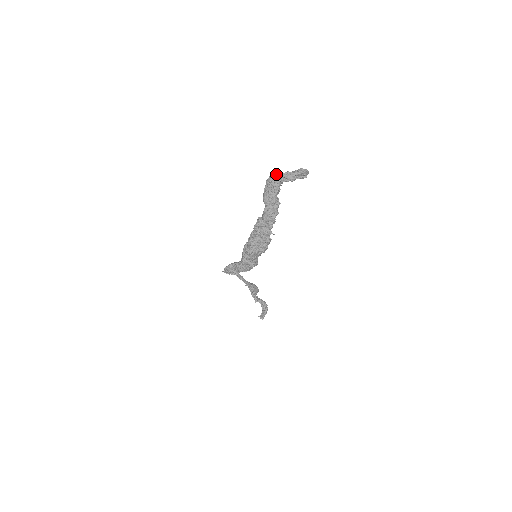
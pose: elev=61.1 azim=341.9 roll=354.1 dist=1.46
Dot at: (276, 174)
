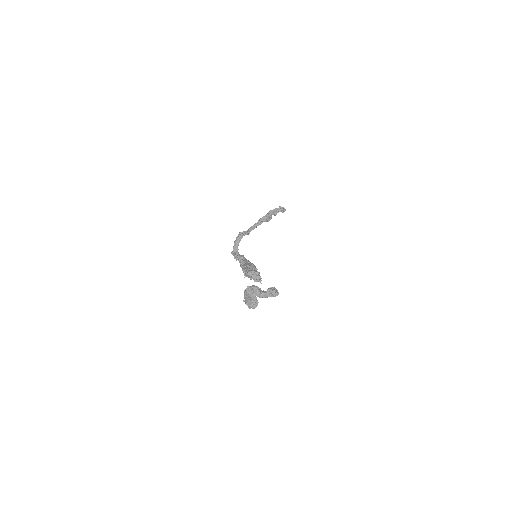
Dot at: (251, 291)
